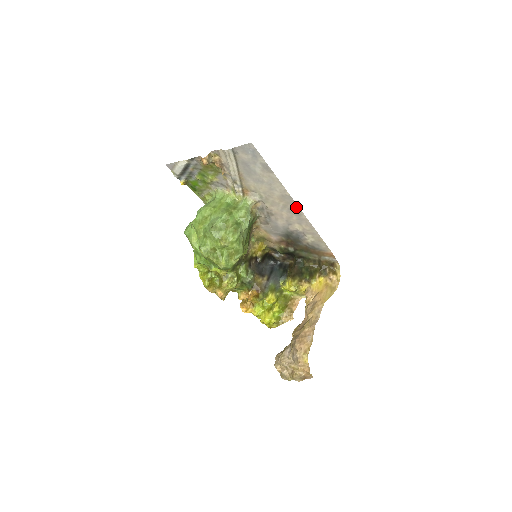
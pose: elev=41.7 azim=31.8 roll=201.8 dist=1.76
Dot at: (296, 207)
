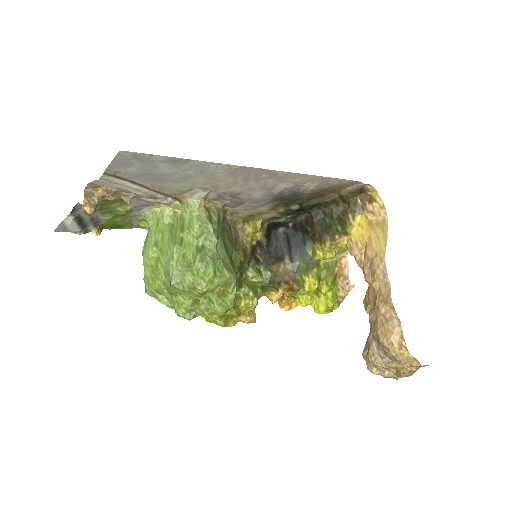
Dot at: (262, 171)
